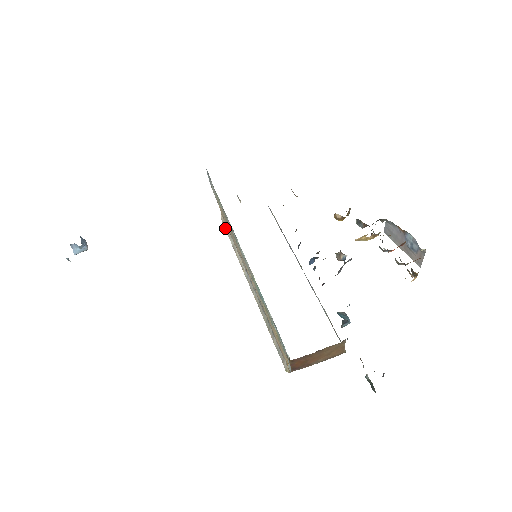
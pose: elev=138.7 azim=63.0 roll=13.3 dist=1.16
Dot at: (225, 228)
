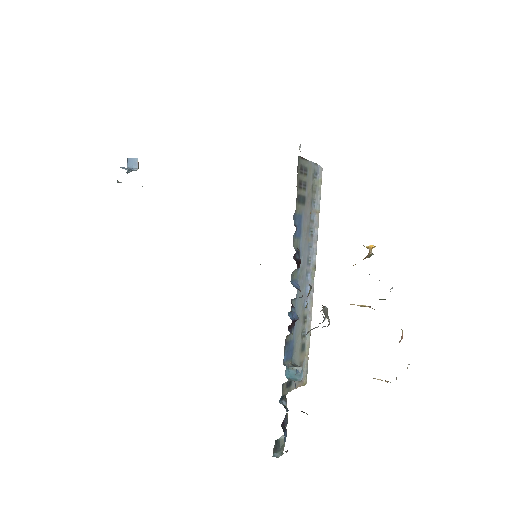
Dot at: occluded
